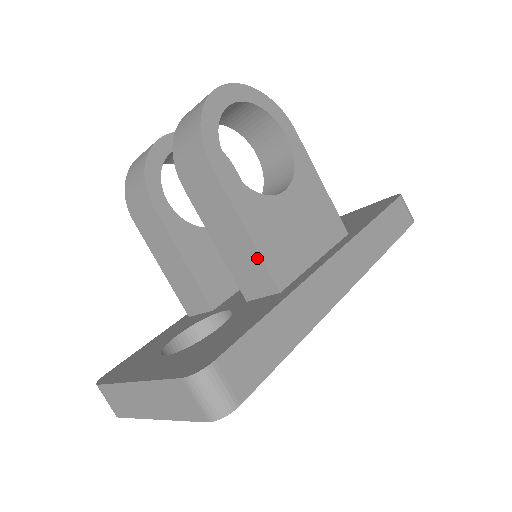
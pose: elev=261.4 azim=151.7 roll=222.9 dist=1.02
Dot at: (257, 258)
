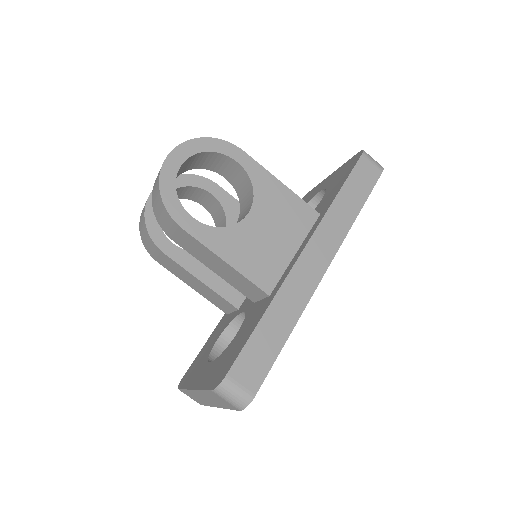
Dot at: (243, 278)
